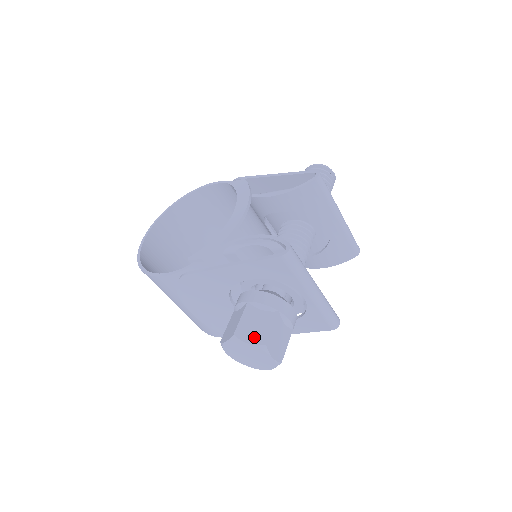
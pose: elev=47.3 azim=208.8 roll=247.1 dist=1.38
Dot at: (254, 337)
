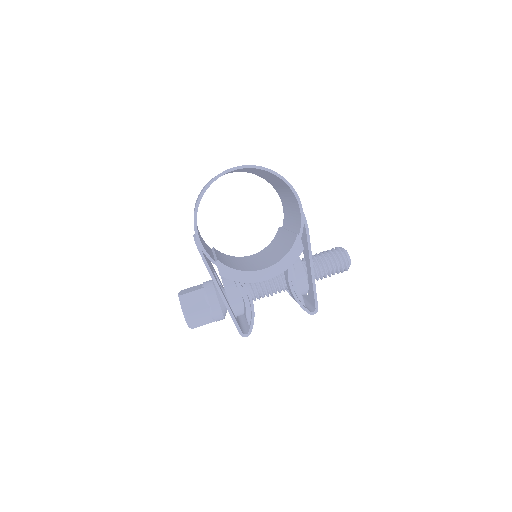
Dot at: (192, 323)
